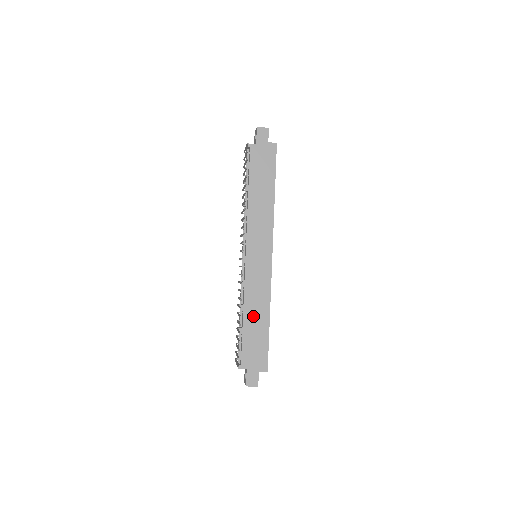
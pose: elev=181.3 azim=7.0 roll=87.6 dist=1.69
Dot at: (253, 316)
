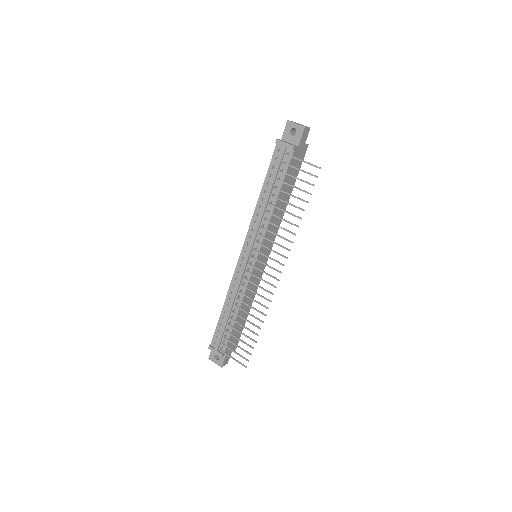
Dot at: (243, 311)
